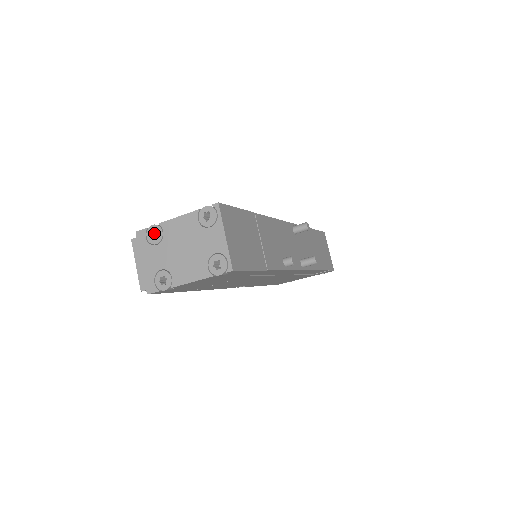
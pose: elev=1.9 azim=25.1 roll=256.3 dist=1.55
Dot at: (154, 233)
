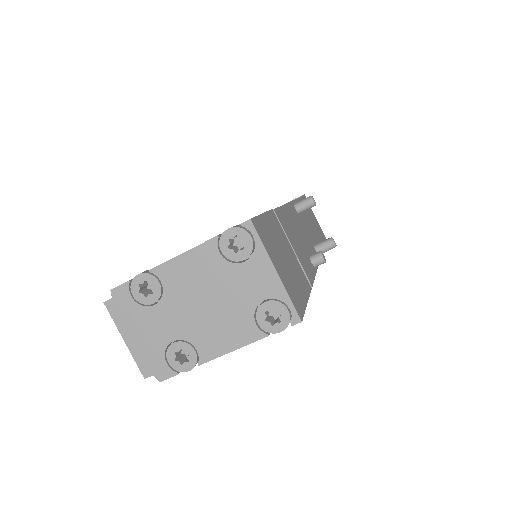
Dot at: (142, 285)
